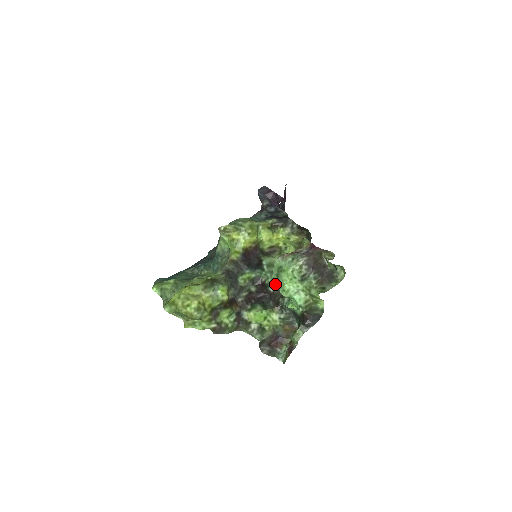
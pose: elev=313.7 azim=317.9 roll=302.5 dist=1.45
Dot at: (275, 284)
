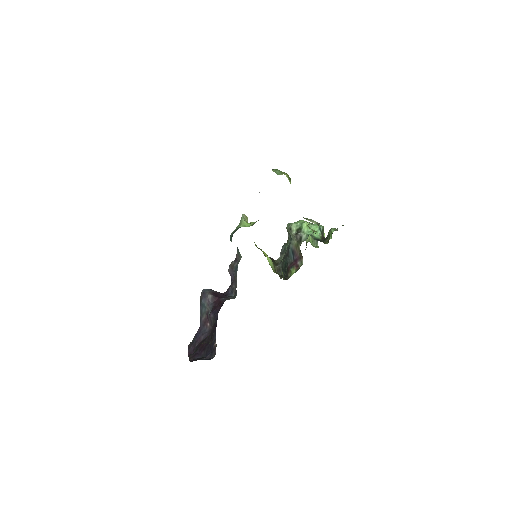
Dot at: occluded
